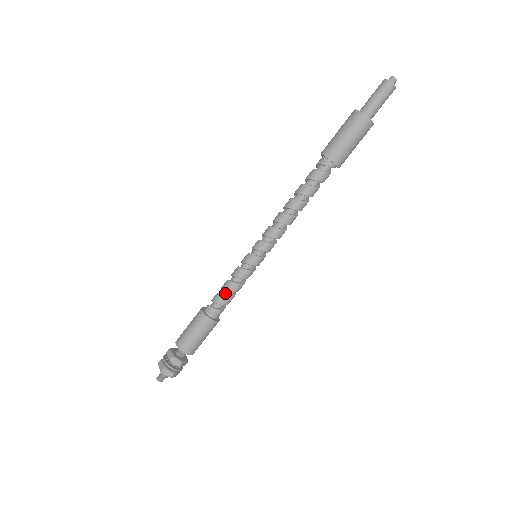
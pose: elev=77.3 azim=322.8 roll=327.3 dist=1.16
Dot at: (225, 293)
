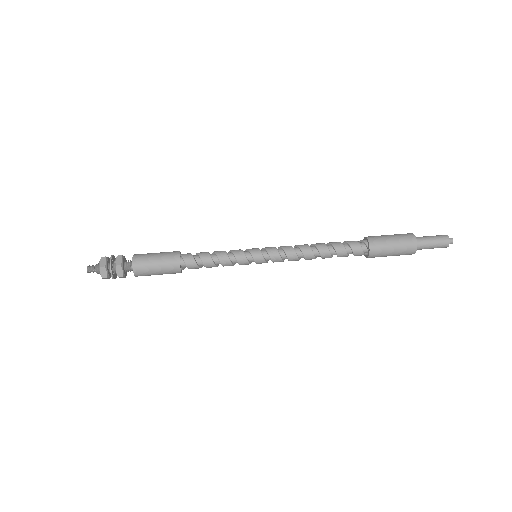
Dot at: occluded
